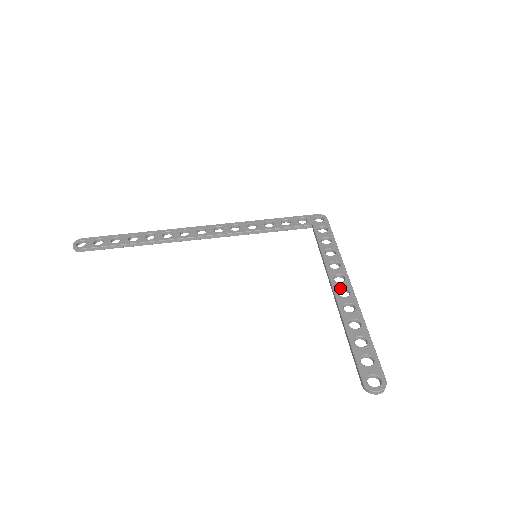
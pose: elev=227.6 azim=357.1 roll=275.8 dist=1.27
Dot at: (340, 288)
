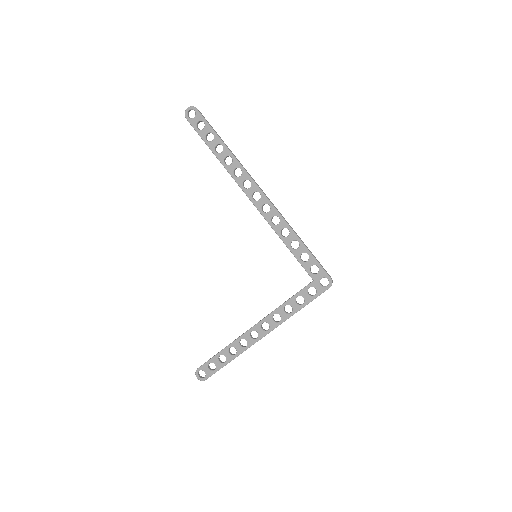
Dot at: (256, 331)
